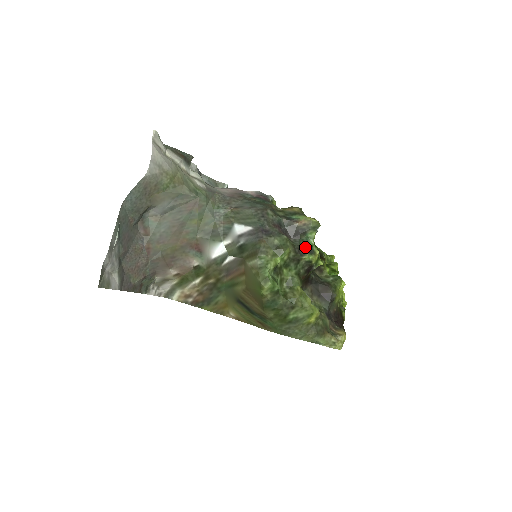
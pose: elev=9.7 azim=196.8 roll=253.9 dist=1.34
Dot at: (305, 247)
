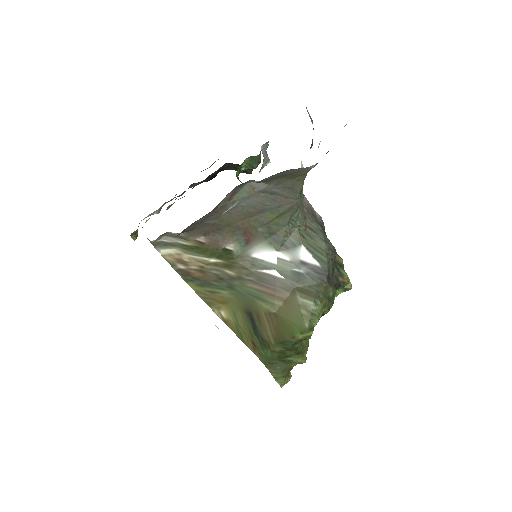
Dot at: occluded
